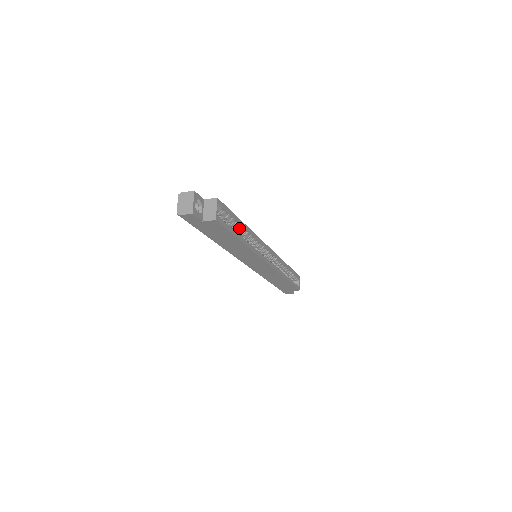
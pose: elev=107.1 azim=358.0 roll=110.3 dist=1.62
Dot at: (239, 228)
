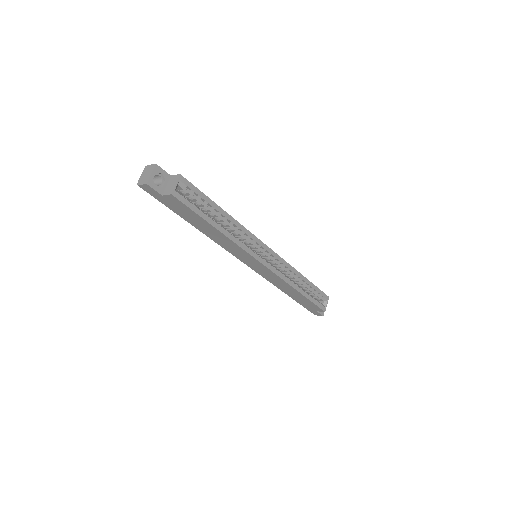
Dot at: (217, 215)
